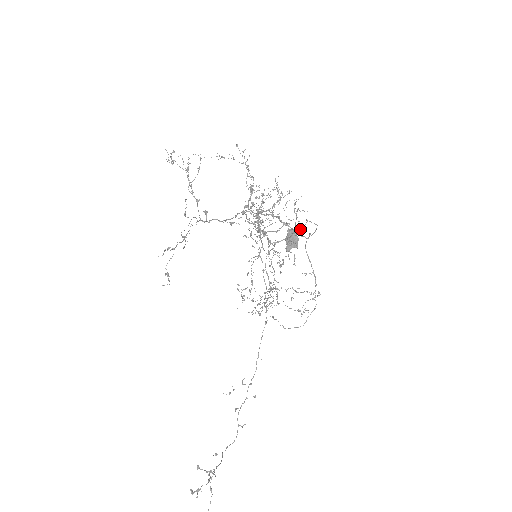
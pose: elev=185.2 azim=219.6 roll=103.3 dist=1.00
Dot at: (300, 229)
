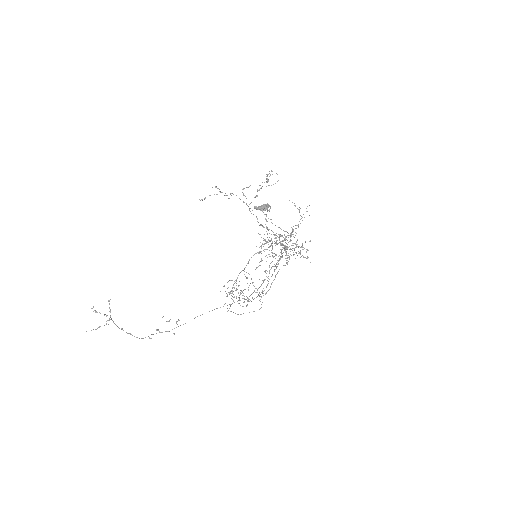
Dot at: occluded
